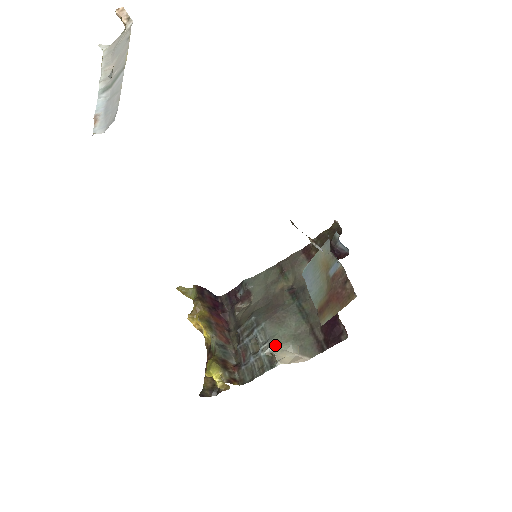
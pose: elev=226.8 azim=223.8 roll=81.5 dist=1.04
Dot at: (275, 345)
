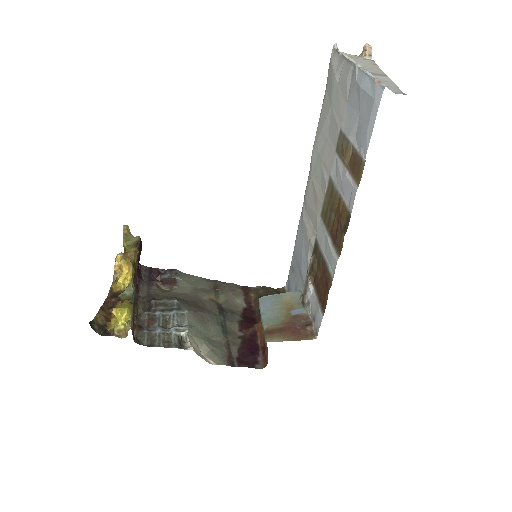
Dot at: (192, 334)
